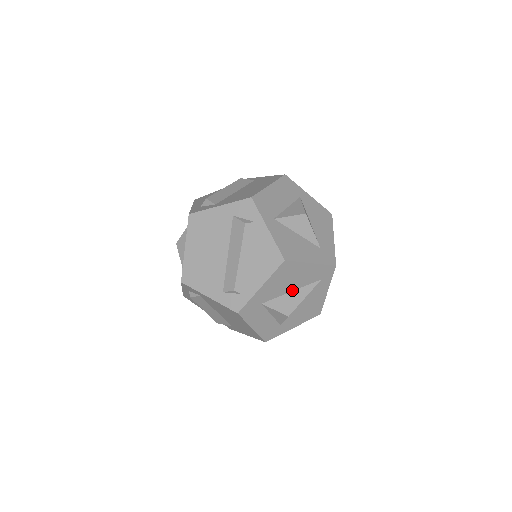
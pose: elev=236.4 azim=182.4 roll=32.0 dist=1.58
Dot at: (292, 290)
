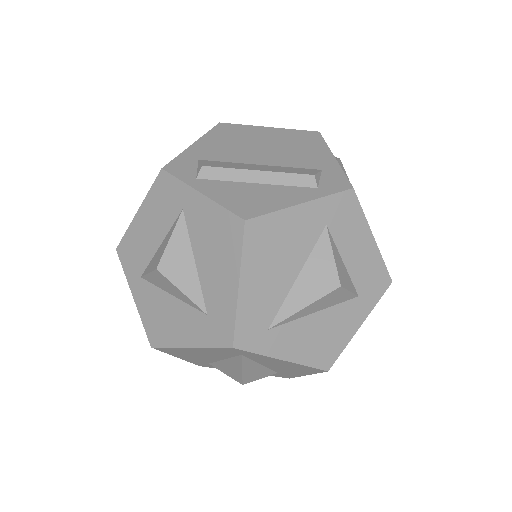
Dot at: (222, 359)
